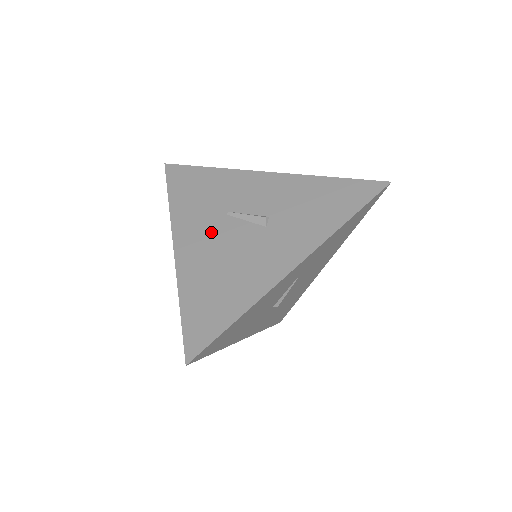
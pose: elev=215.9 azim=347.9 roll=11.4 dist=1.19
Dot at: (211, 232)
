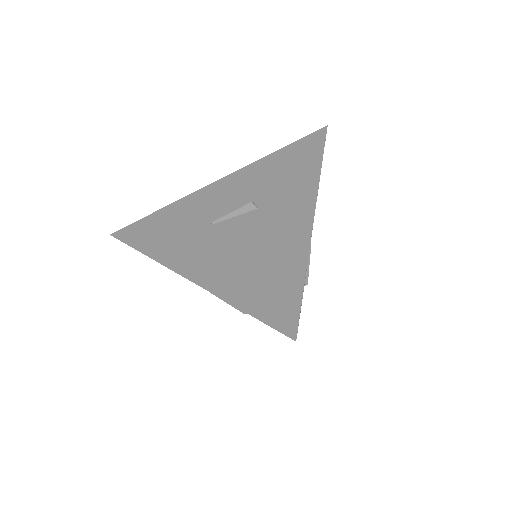
Dot at: (210, 244)
